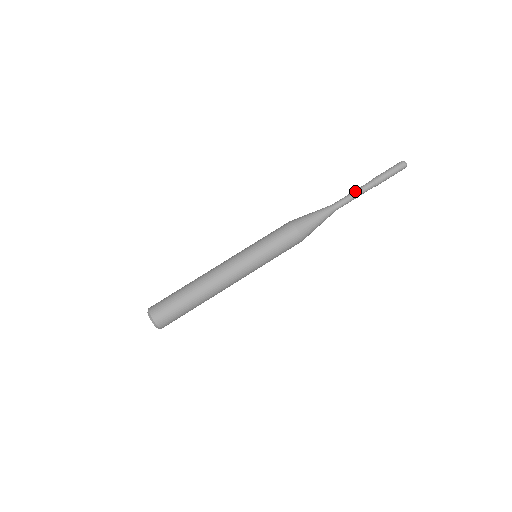
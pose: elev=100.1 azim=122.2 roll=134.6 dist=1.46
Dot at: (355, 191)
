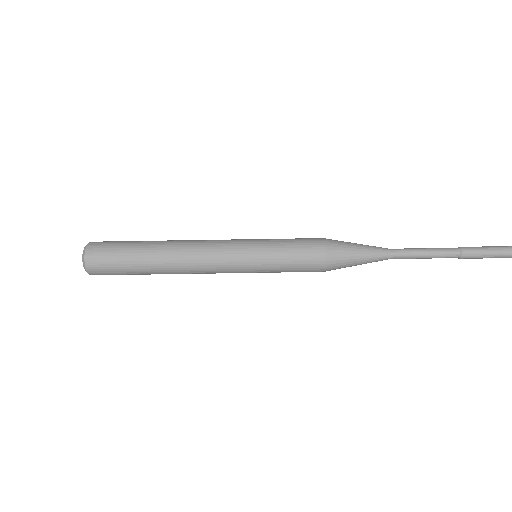
Dot at: (428, 248)
